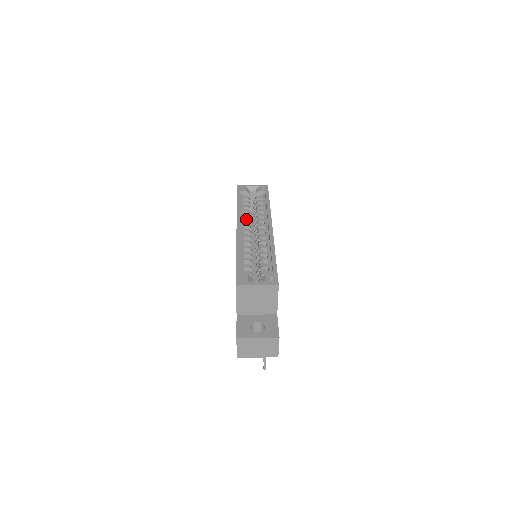
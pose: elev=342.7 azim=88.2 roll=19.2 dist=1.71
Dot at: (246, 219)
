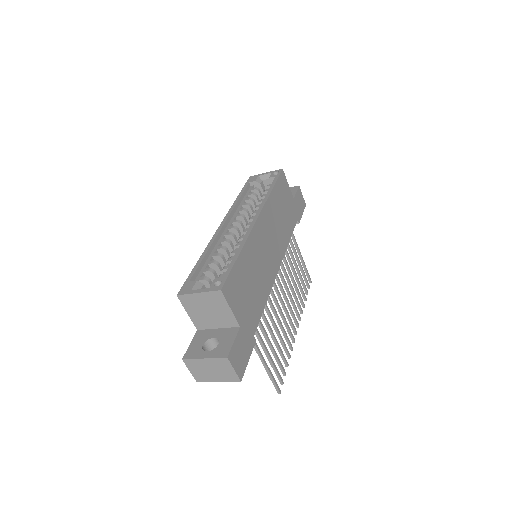
Dot at: (239, 214)
